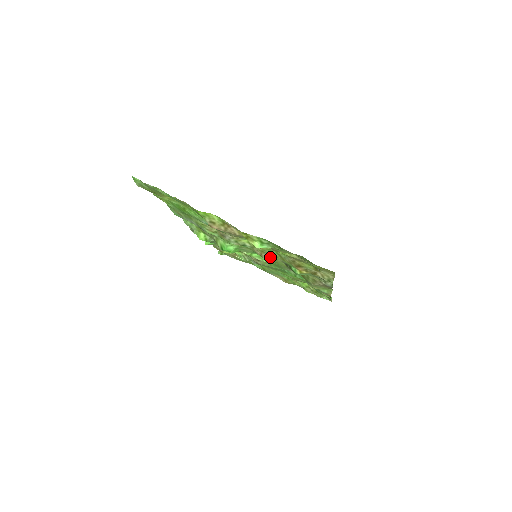
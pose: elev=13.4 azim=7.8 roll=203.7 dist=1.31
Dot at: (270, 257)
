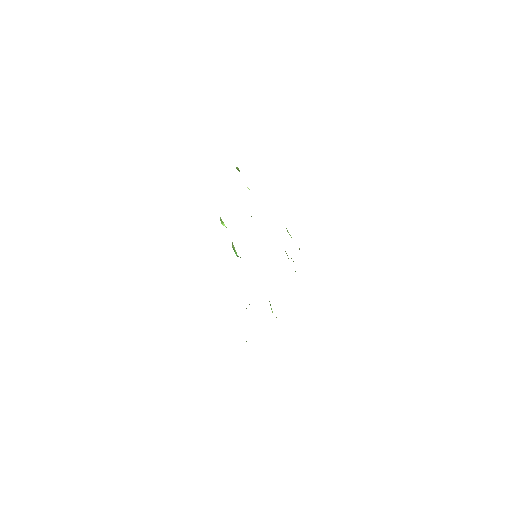
Dot at: occluded
